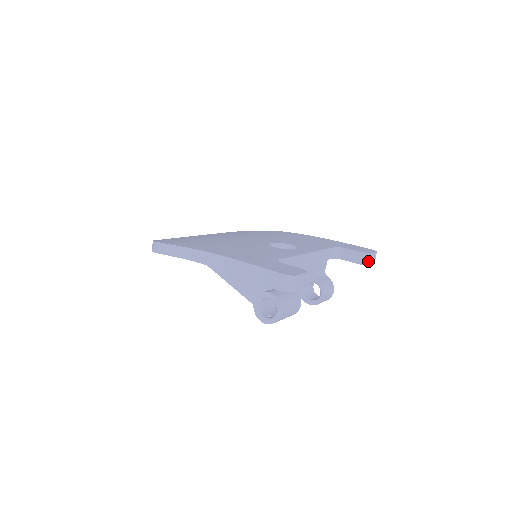
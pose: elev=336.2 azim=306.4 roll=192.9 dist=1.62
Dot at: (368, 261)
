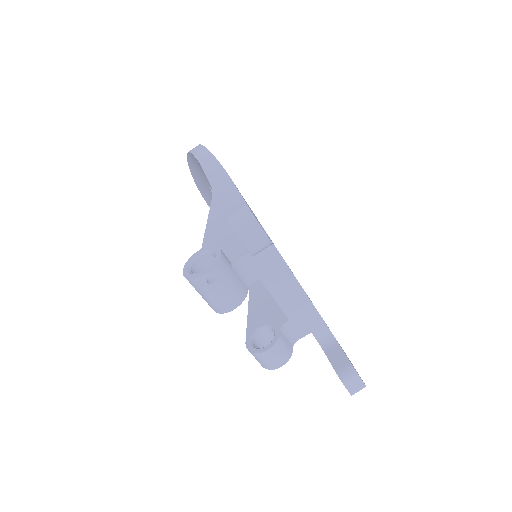
Dot at: (347, 377)
